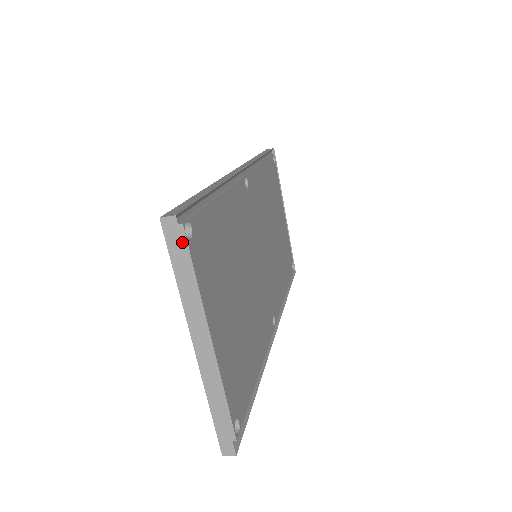
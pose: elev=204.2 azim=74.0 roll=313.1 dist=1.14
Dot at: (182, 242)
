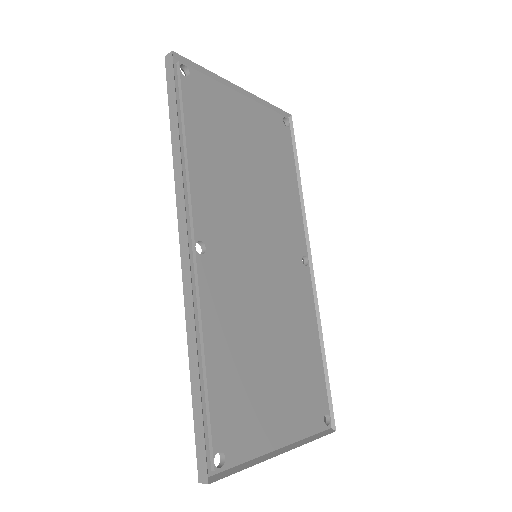
Dot at: occluded
